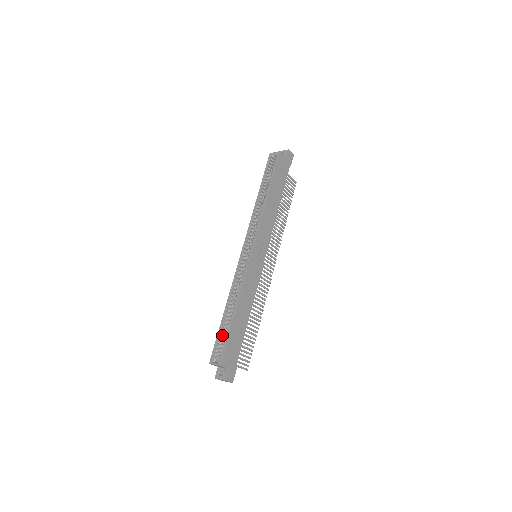
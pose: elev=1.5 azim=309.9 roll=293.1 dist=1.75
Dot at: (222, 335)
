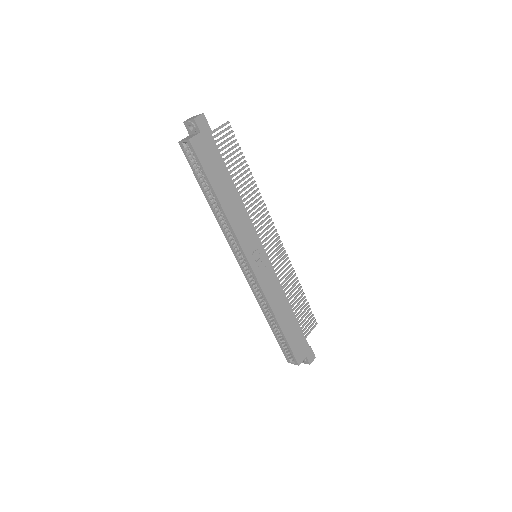
Dot at: (282, 342)
